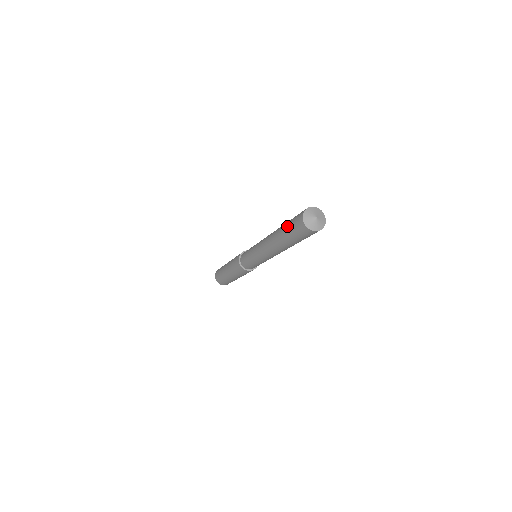
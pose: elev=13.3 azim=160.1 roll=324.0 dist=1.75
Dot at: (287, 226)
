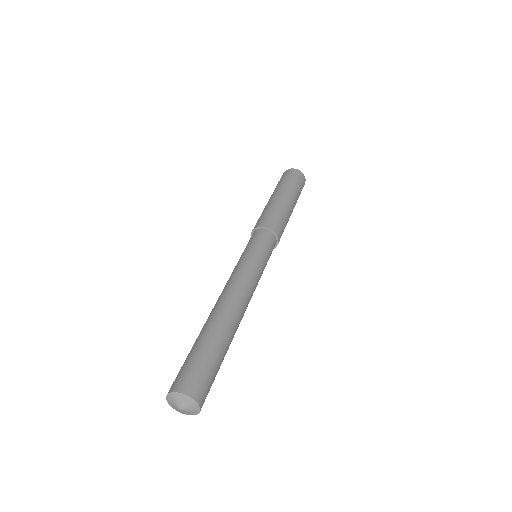
Dot at: occluded
